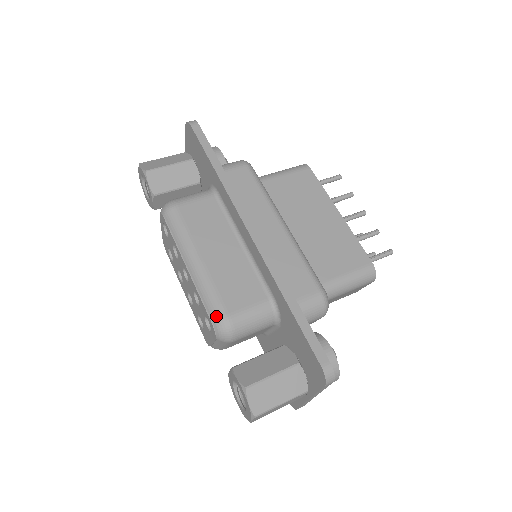
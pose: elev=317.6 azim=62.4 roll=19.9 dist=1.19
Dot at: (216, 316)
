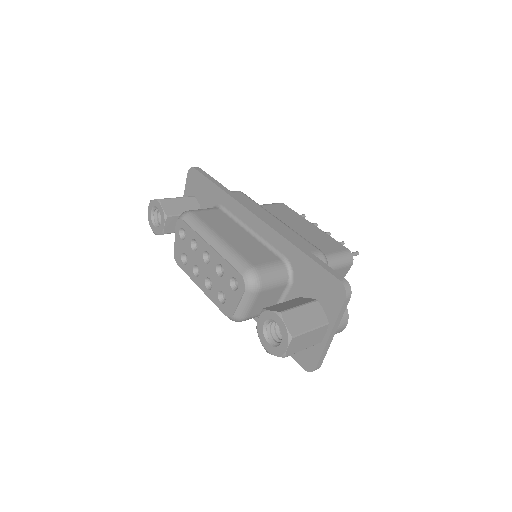
Dot at: (244, 268)
